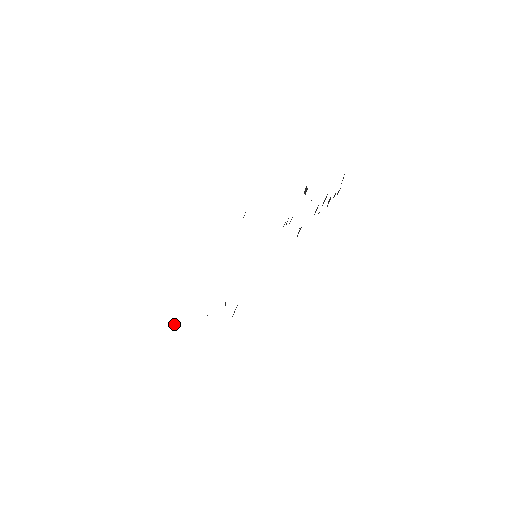
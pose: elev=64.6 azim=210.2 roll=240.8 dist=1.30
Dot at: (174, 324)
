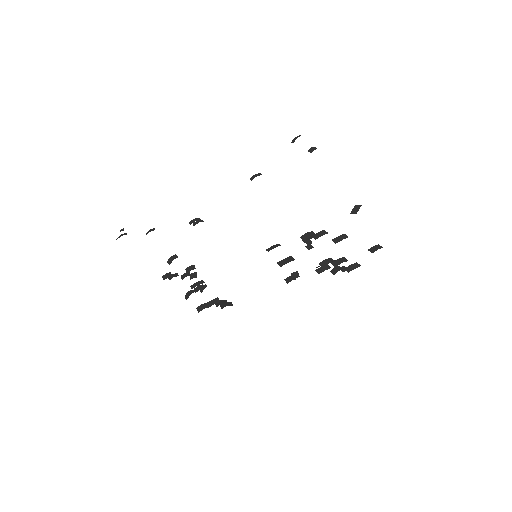
Dot at: (171, 258)
